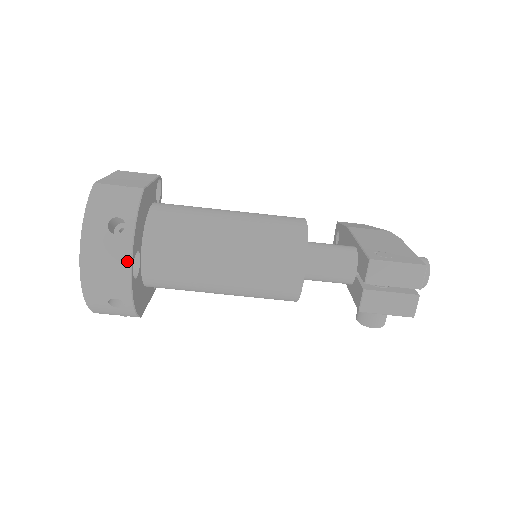
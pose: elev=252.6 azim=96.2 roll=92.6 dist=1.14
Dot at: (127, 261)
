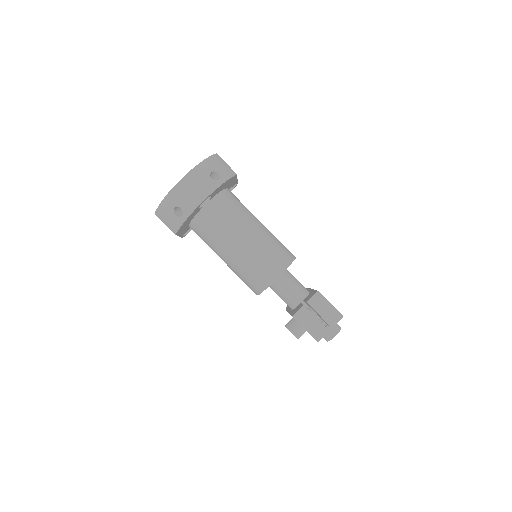
Dot at: (207, 194)
